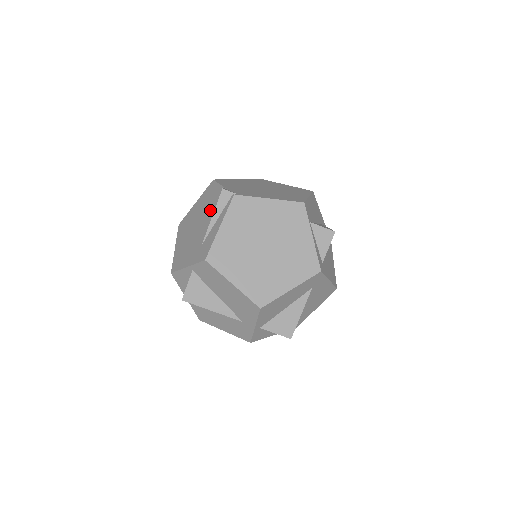
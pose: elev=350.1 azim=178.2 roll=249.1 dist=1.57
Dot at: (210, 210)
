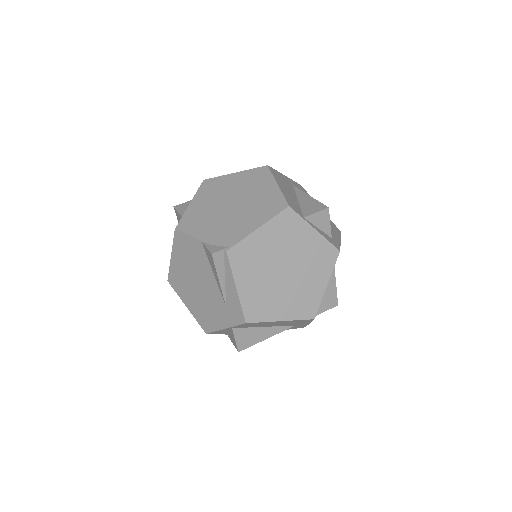
Dot at: (204, 268)
